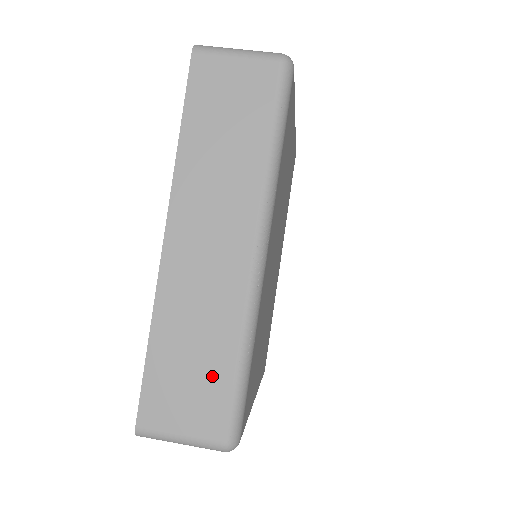
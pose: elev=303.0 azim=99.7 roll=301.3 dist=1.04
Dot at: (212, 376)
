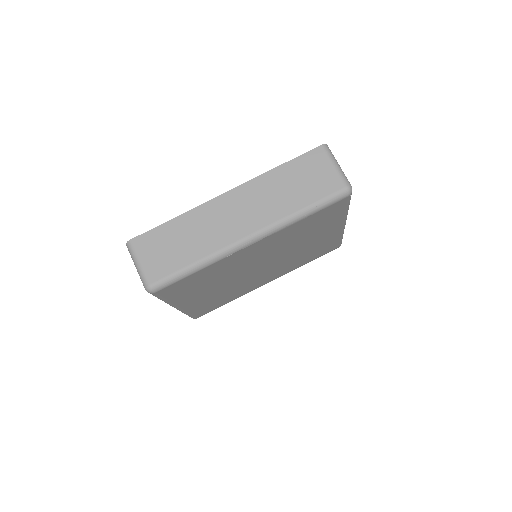
Dot at: (177, 258)
